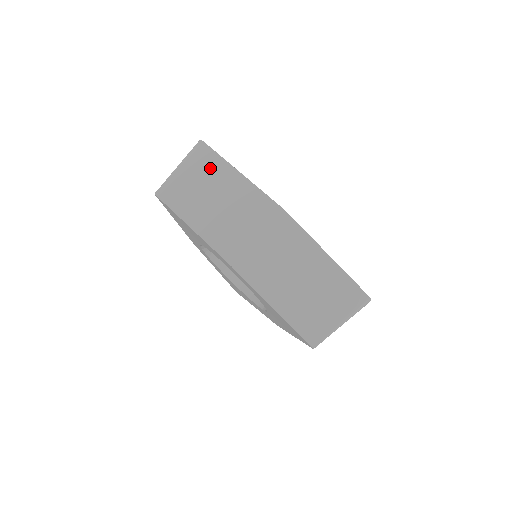
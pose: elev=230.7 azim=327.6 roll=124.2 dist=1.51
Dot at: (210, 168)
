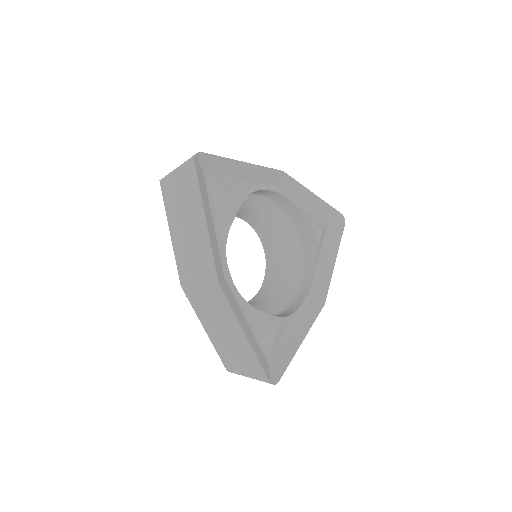
Dot at: (191, 193)
